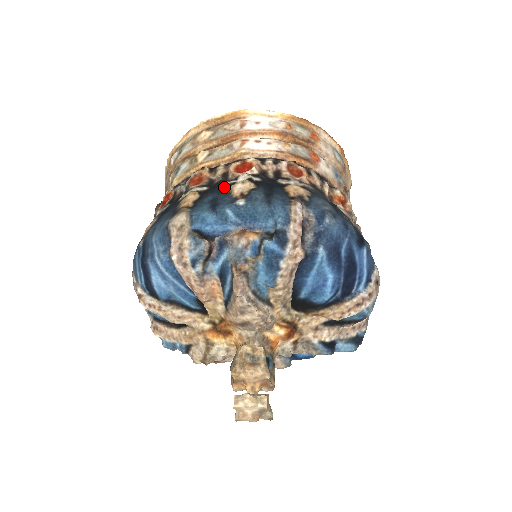
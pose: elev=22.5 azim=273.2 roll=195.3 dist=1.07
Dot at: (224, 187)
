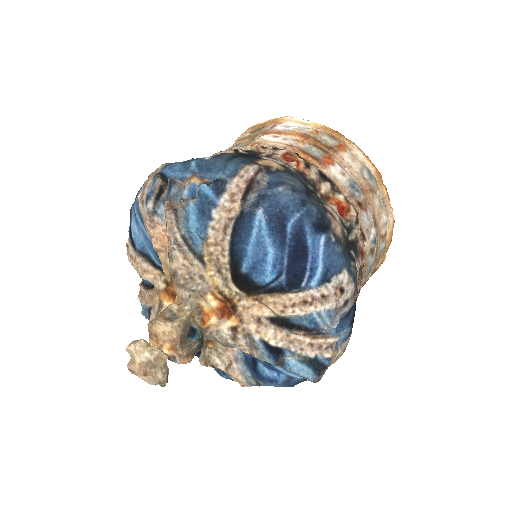
Dot at: occluded
